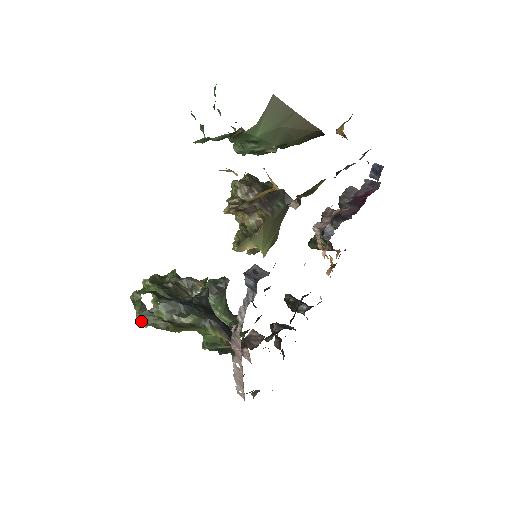
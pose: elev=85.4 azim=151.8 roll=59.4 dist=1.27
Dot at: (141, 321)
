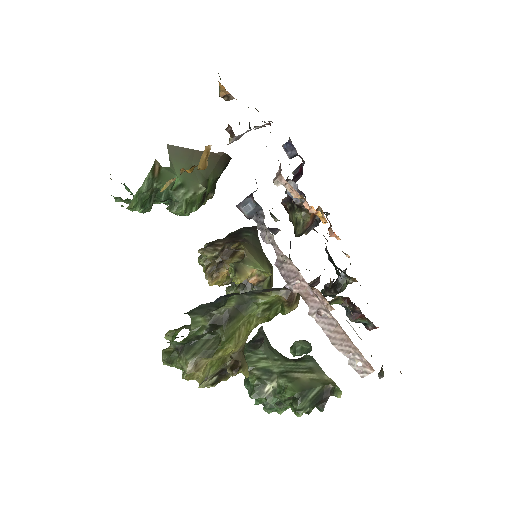
Dot at: (188, 361)
